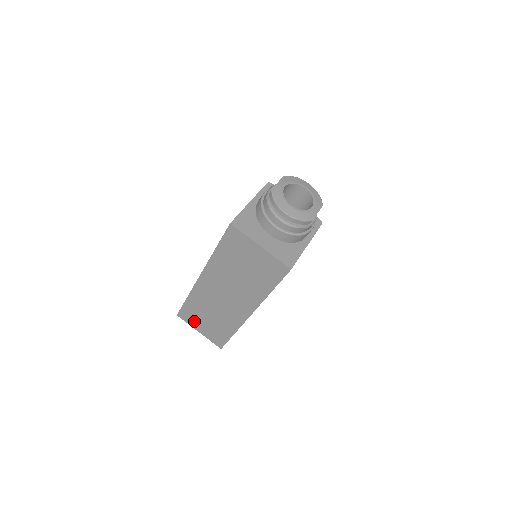
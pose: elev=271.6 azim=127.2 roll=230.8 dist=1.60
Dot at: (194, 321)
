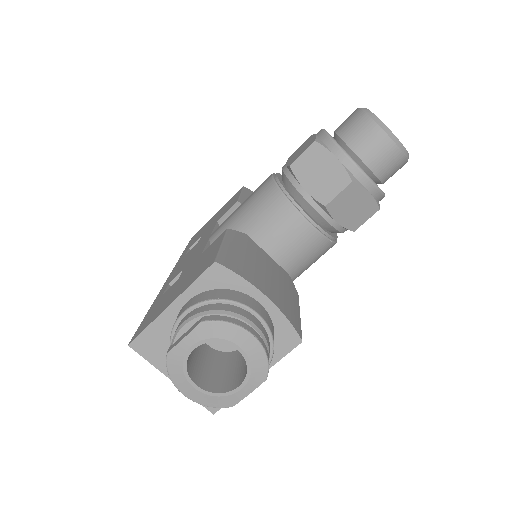
Dot at: occluded
